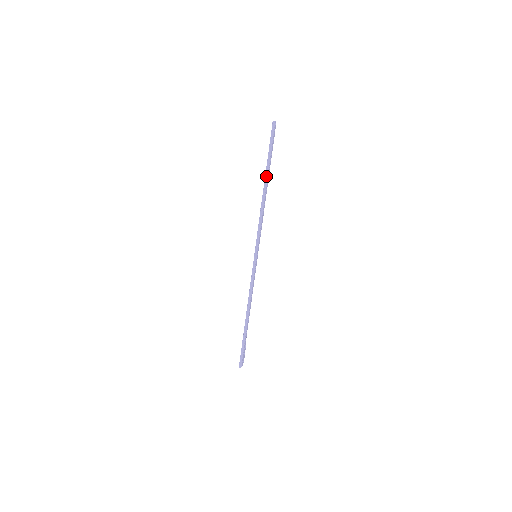
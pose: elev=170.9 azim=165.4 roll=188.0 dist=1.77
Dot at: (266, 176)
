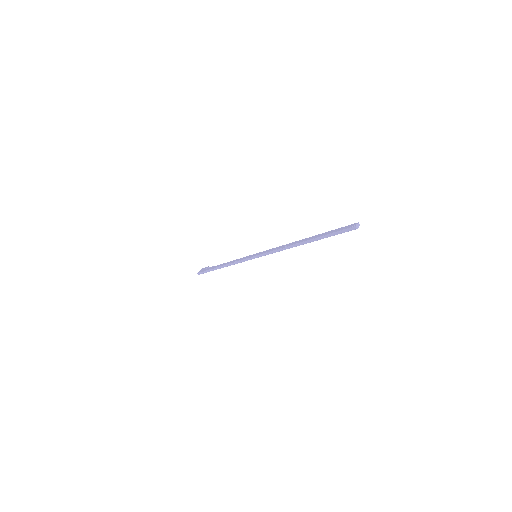
Dot at: (309, 241)
